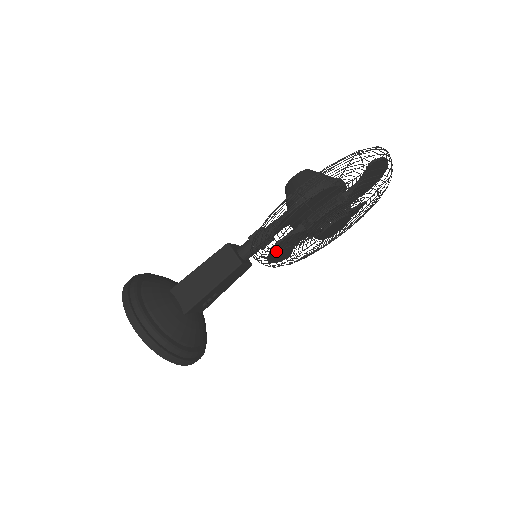
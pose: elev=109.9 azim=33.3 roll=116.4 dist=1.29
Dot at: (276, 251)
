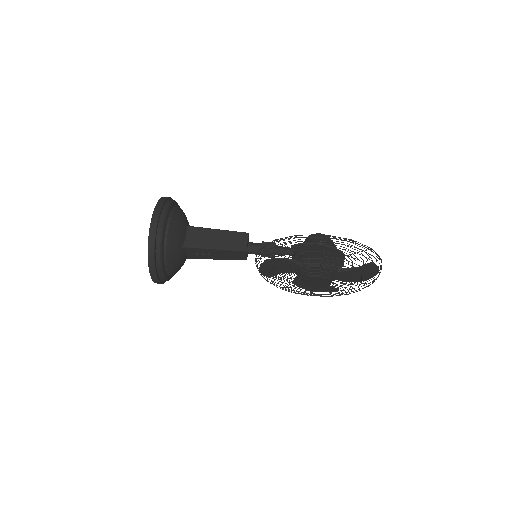
Dot at: (273, 263)
